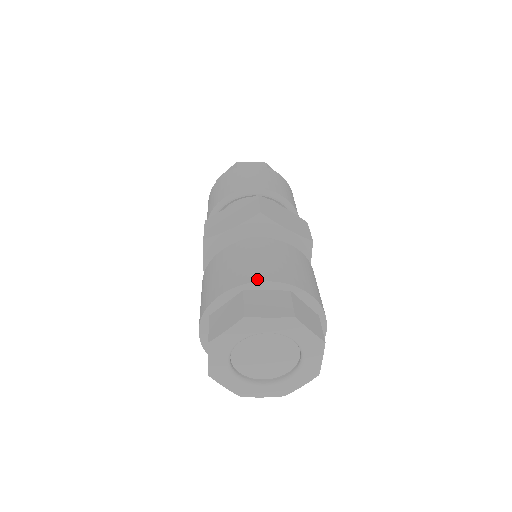
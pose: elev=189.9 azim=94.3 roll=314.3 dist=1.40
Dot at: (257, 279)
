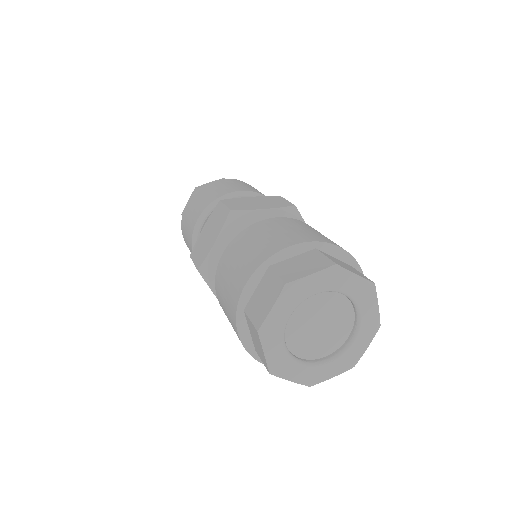
Dot at: (331, 242)
